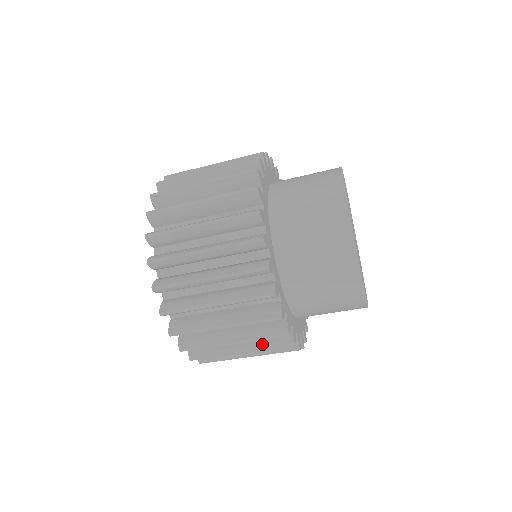
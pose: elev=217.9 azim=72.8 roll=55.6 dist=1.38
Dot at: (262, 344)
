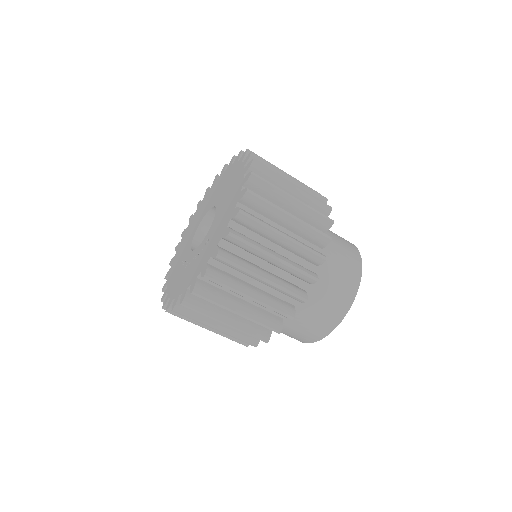
Dot at: occluded
